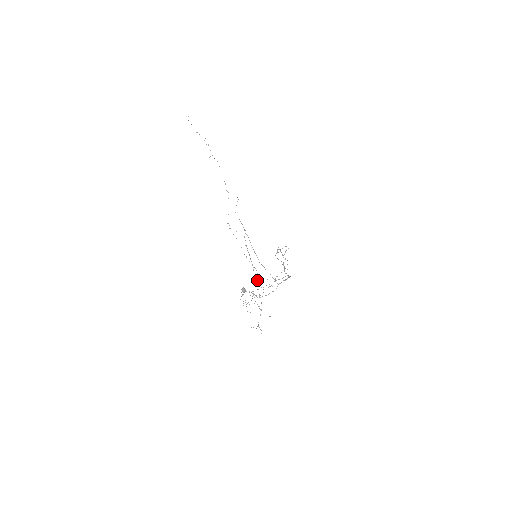
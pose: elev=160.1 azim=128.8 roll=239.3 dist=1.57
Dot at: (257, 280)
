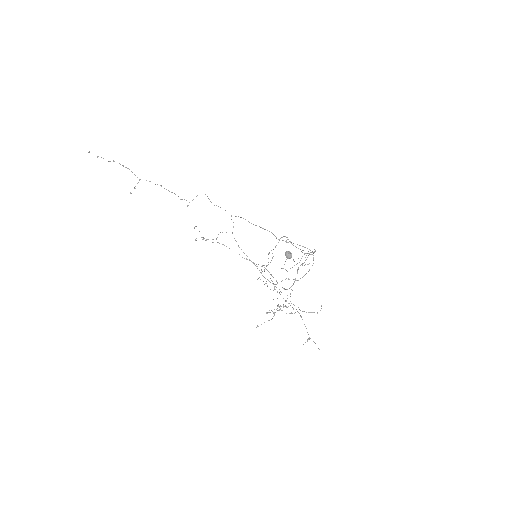
Dot at: (273, 284)
